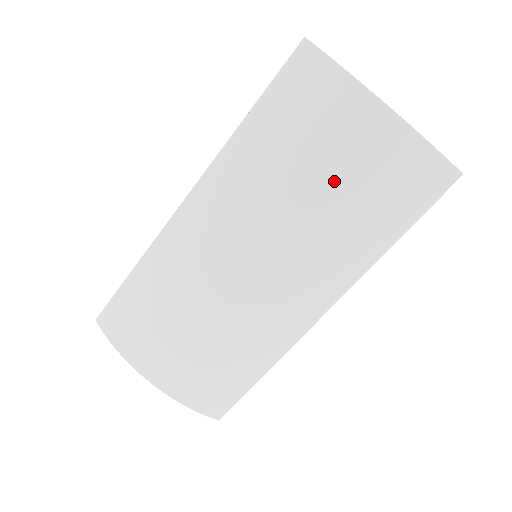
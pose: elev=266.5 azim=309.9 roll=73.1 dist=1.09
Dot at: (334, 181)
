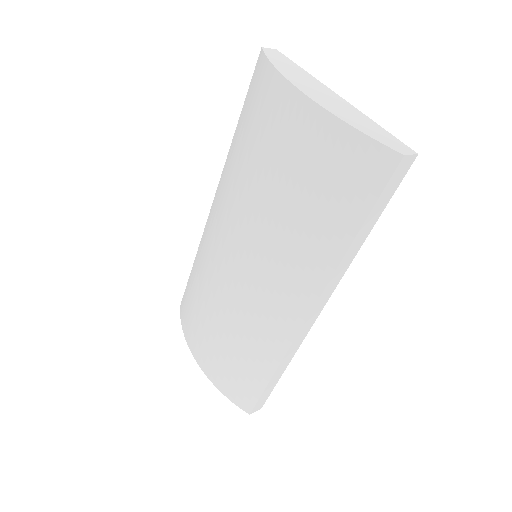
Dot at: (278, 177)
